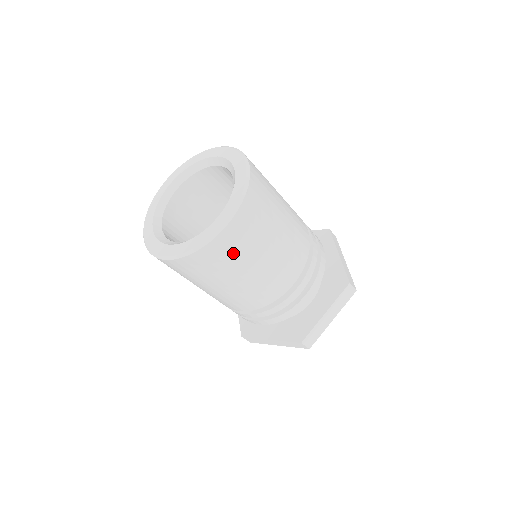
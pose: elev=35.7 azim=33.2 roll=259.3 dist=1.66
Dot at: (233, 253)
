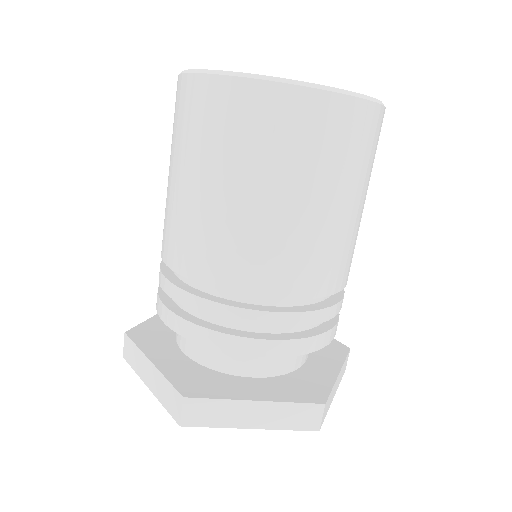
Dot at: (367, 152)
